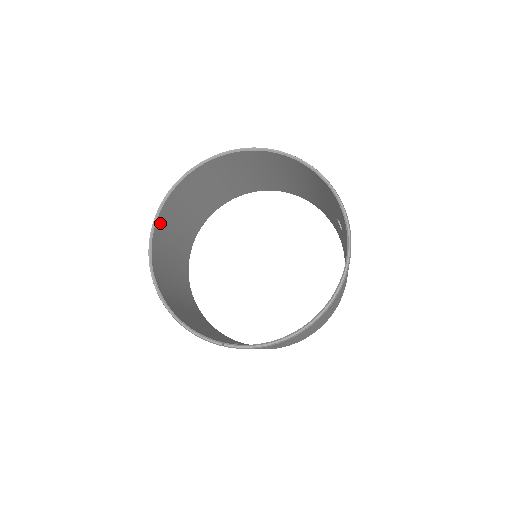
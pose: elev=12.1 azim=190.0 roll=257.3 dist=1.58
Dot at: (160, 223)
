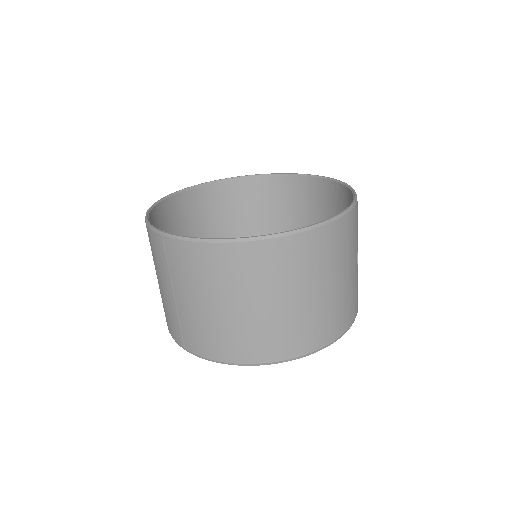
Dot at: (198, 195)
